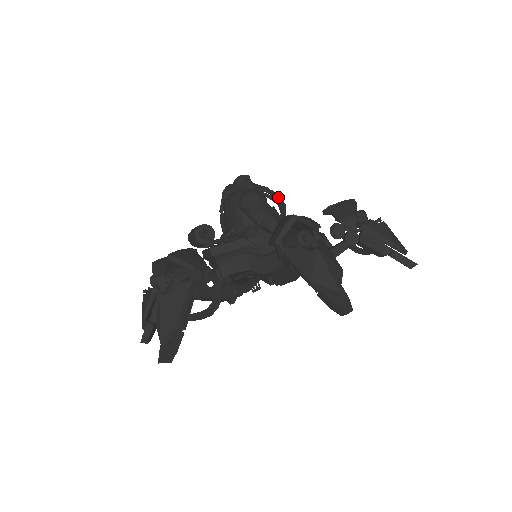
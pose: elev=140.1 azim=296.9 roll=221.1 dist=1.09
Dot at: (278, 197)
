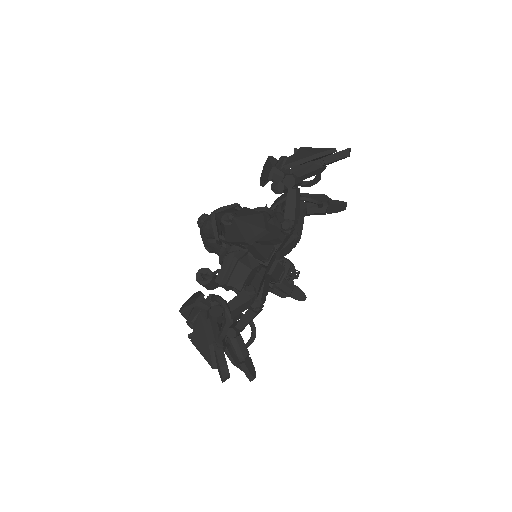
Dot at: occluded
